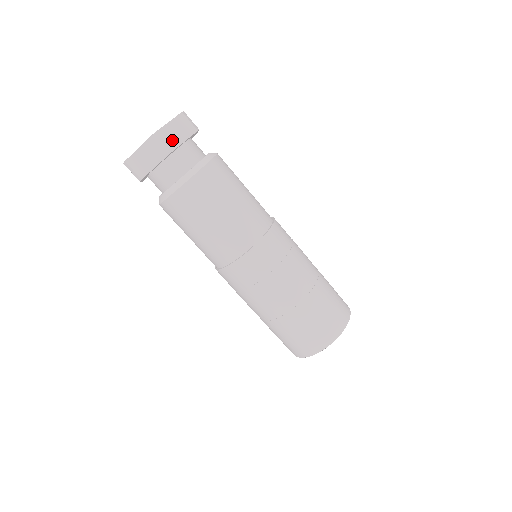
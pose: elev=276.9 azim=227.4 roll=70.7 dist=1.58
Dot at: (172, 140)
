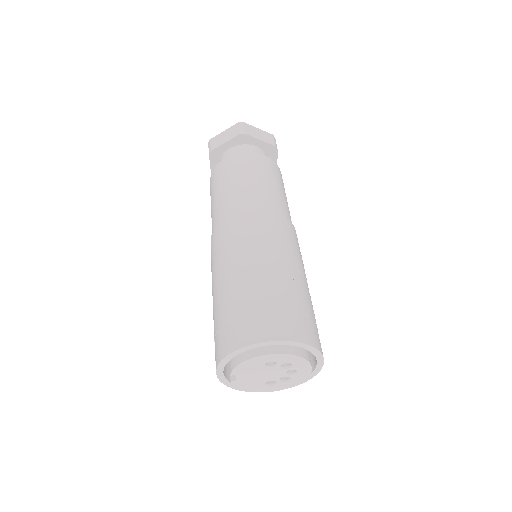
Dot at: (251, 132)
